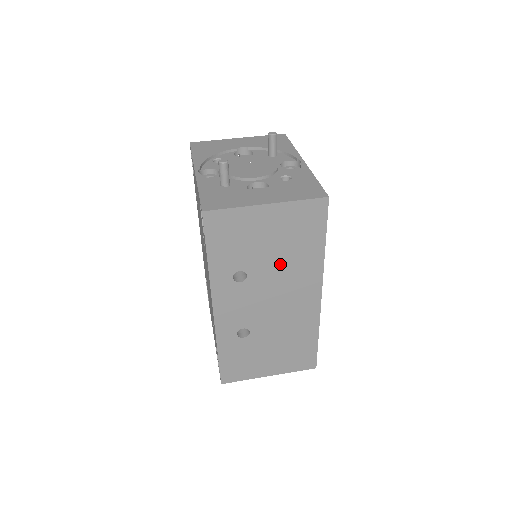
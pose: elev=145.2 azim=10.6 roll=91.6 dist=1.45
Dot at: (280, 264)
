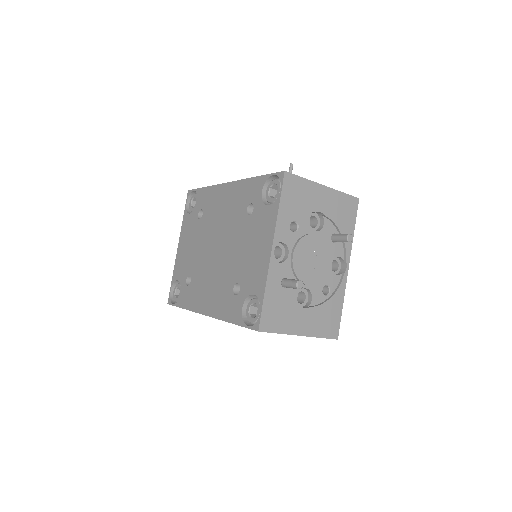
Dot at: occluded
